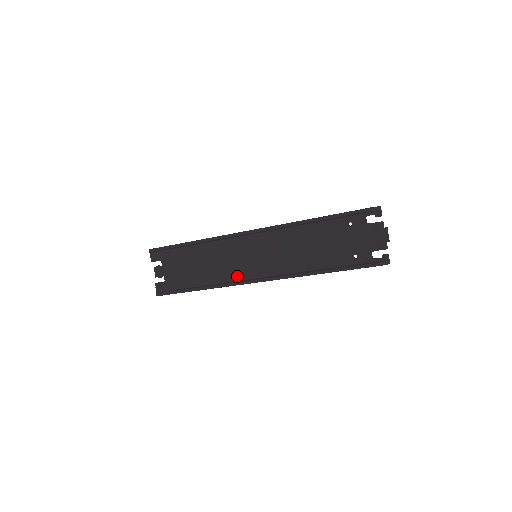
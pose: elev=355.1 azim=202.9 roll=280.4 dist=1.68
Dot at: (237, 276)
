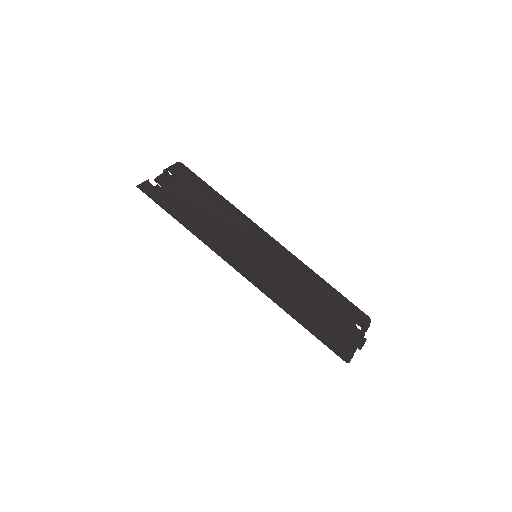
Dot at: (228, 248)
